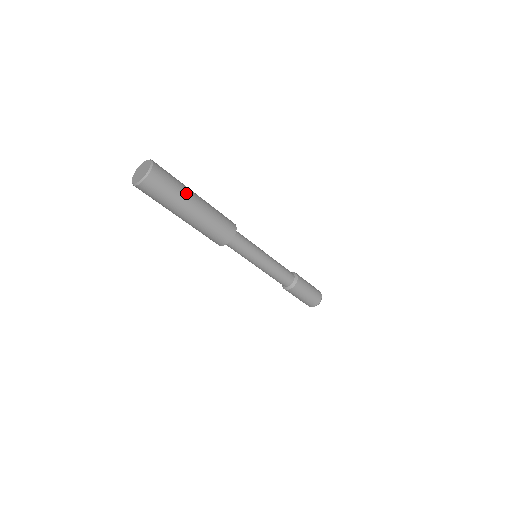
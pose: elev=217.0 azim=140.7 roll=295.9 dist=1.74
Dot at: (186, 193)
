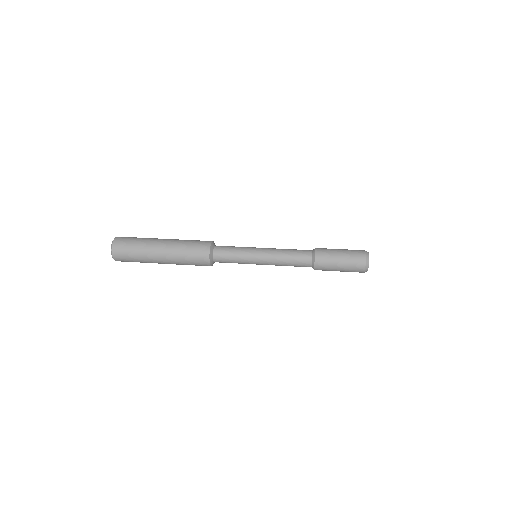
Dot at: (148, 260)
